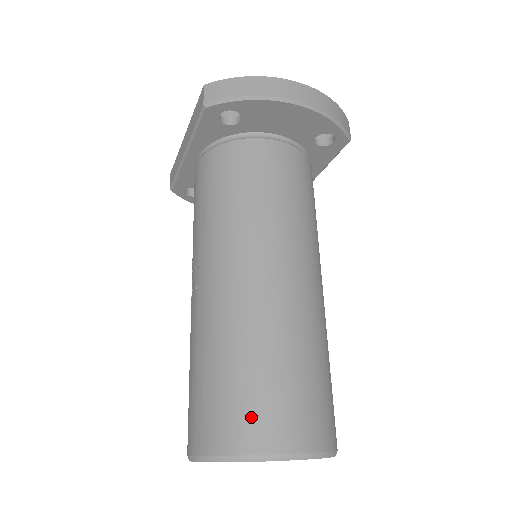
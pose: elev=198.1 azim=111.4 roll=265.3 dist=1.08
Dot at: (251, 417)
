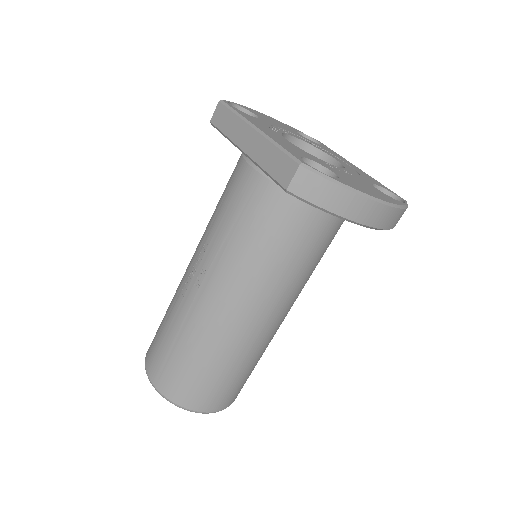
Dot at: (197, 394)
